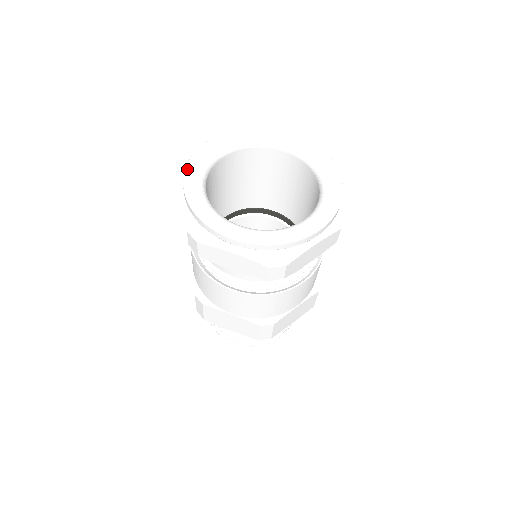
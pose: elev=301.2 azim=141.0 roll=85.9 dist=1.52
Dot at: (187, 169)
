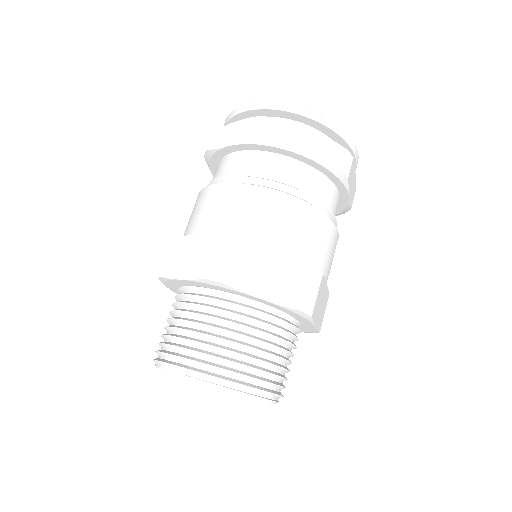
Dot at: occluded
